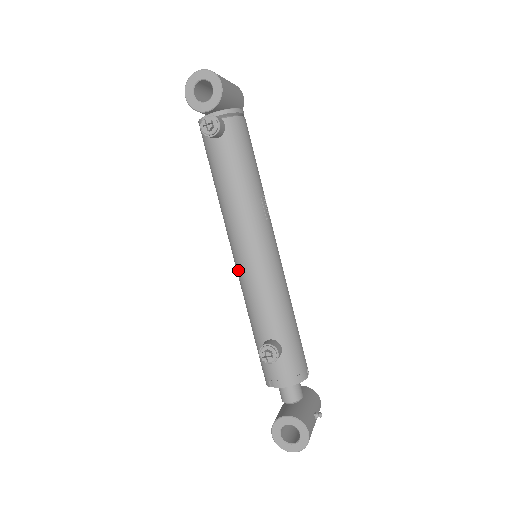
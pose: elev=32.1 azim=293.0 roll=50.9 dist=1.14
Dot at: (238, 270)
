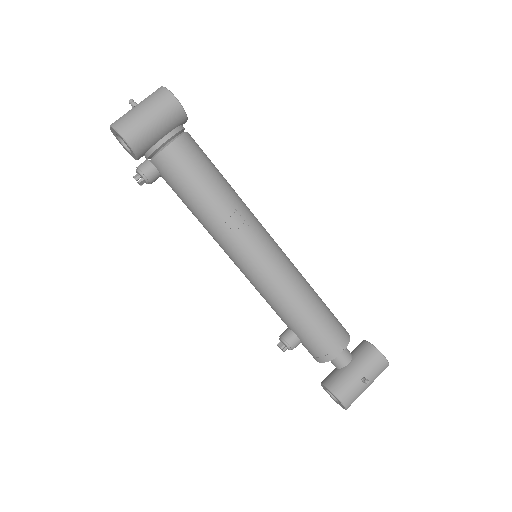
Dot at: occluded
